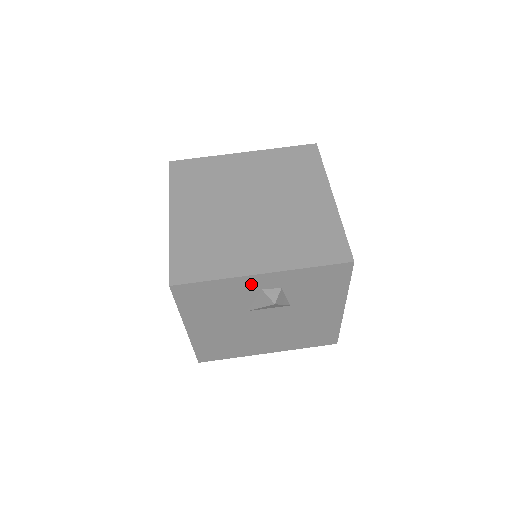
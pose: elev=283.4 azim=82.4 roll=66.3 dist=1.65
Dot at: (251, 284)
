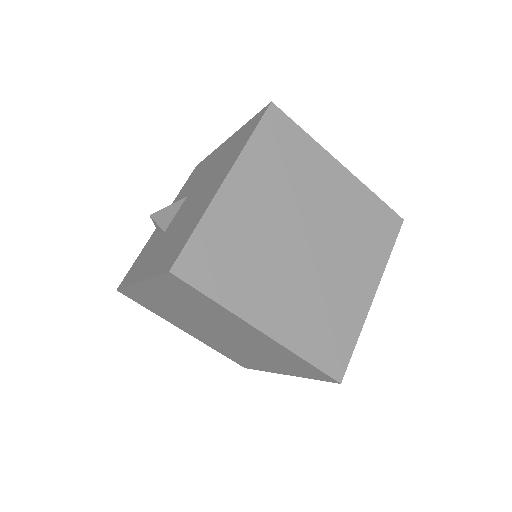
Dot at: occluded
